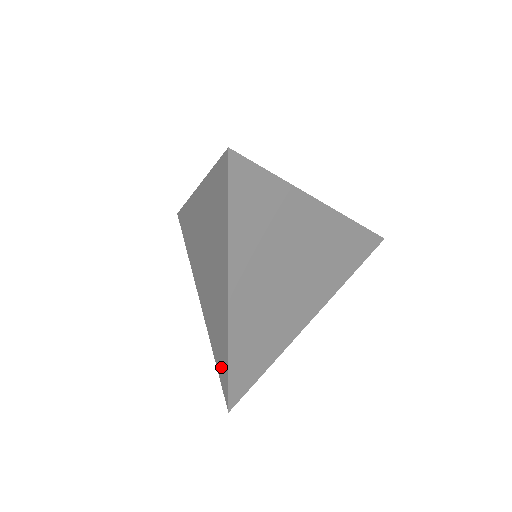
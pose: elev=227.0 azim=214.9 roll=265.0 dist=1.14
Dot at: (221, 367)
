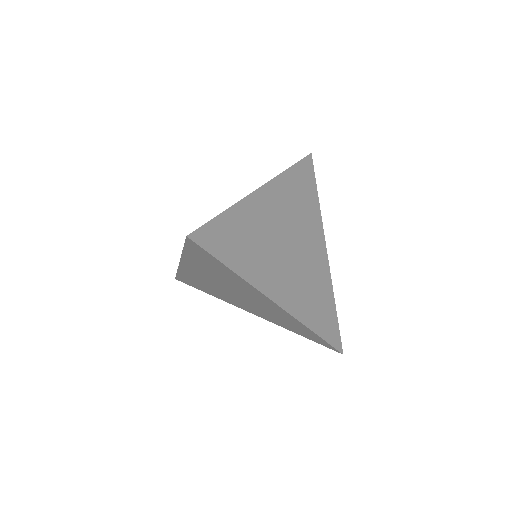
Dot at: (311, 337)
